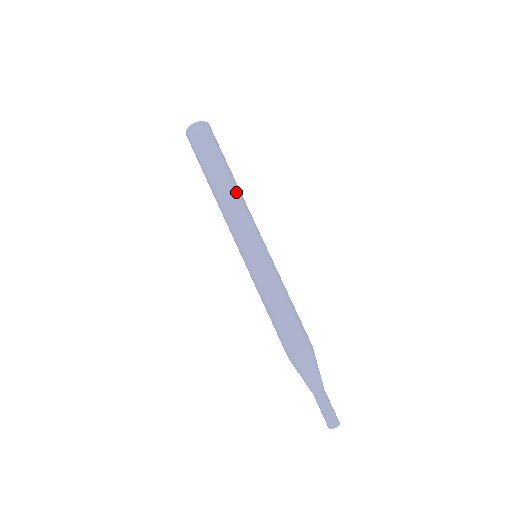
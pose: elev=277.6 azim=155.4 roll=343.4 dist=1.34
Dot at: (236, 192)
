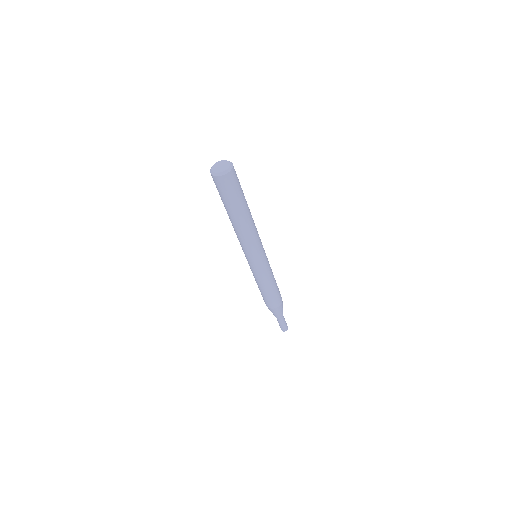
Dot at: (251, 223)
